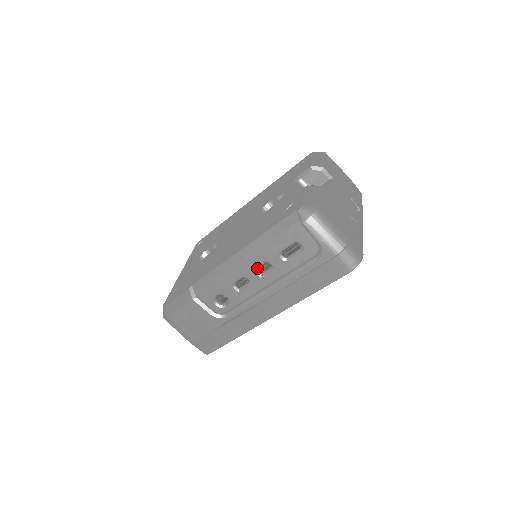
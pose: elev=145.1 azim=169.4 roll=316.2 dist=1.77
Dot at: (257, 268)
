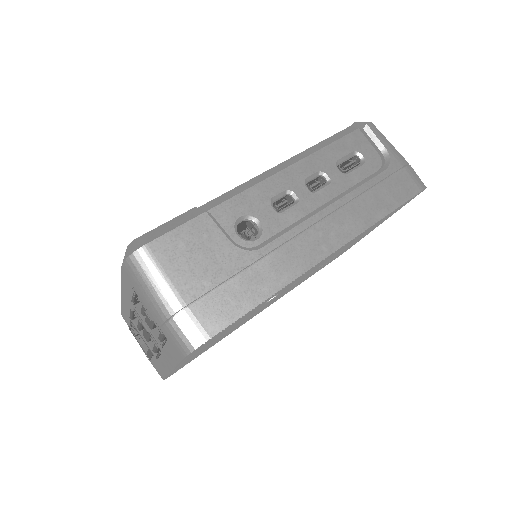
Dot at: occluded
